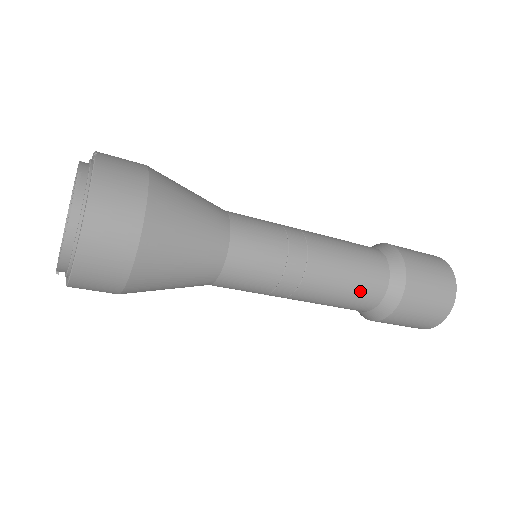
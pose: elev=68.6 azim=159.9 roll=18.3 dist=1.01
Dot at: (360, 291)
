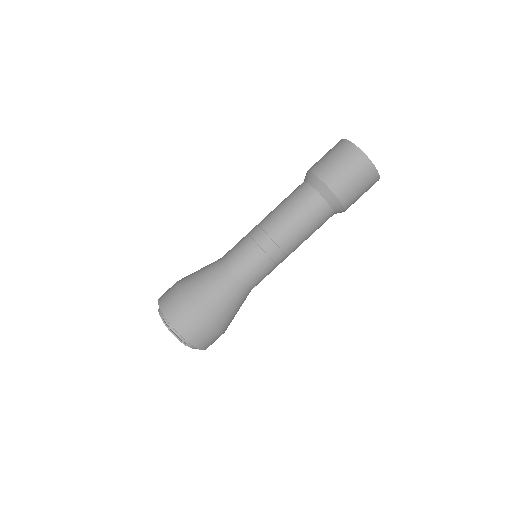
Dot at: (314, 219)
